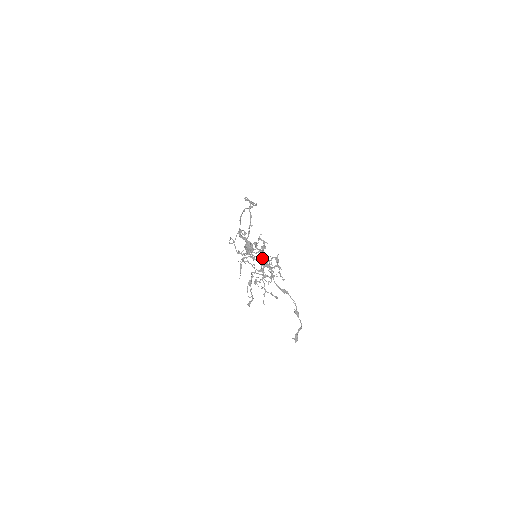
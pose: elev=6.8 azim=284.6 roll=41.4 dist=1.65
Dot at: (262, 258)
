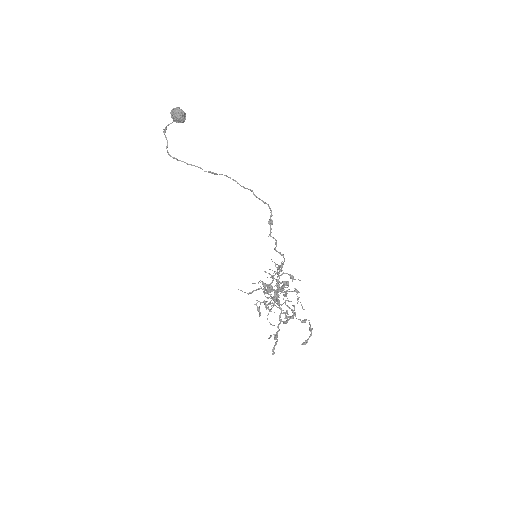
Dot at: occluded
